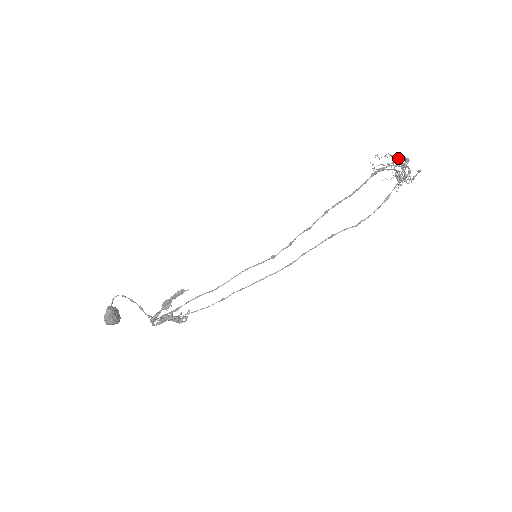
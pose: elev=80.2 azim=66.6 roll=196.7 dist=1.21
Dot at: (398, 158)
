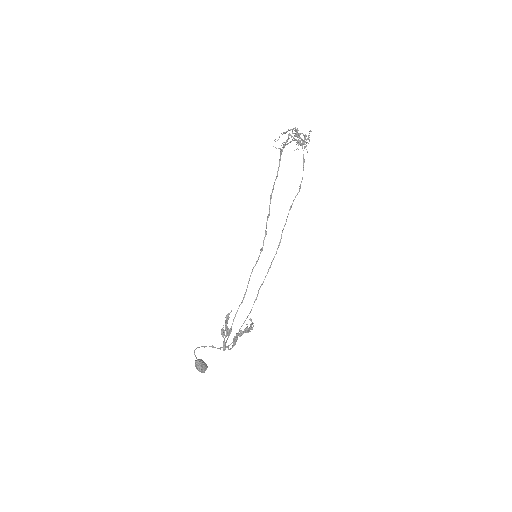
Dot at: (292, 132)
